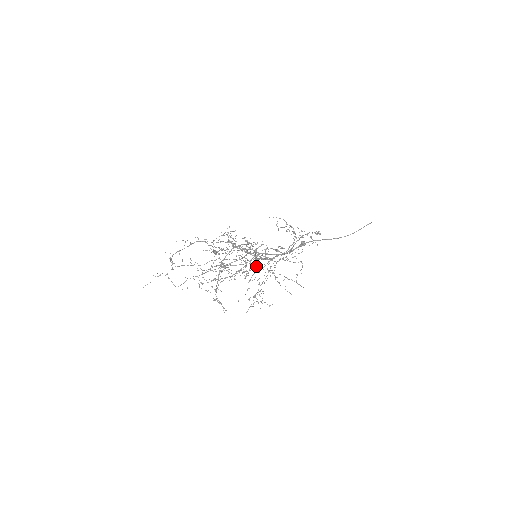
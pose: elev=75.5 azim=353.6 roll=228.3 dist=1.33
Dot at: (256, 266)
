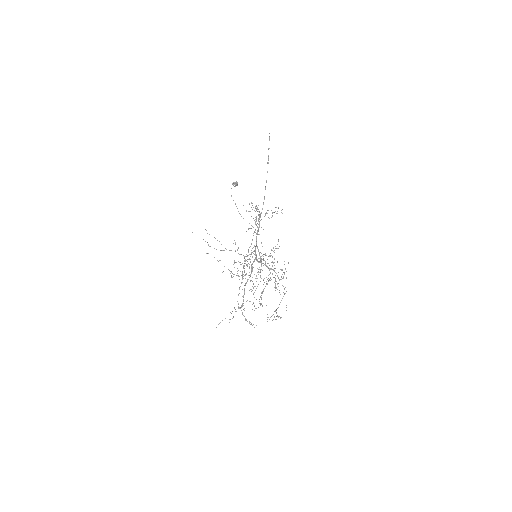
Dot at: occluded
